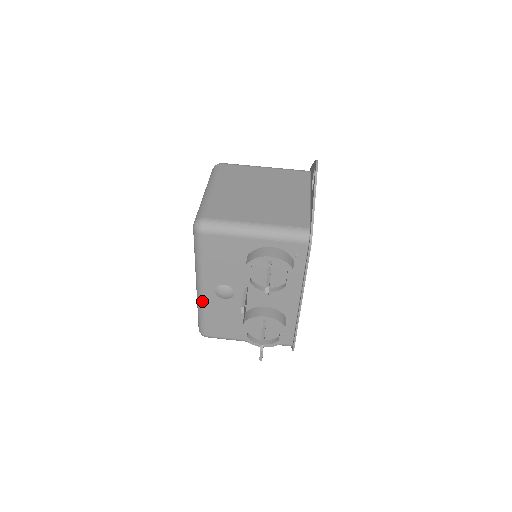
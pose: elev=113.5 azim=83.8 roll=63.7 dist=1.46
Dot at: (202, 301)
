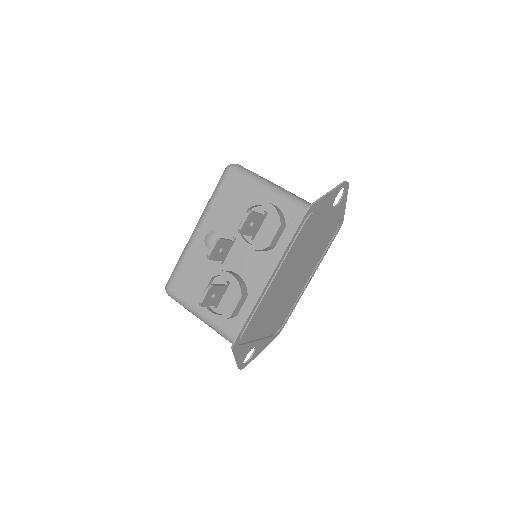
Dot at: (189, 244)
